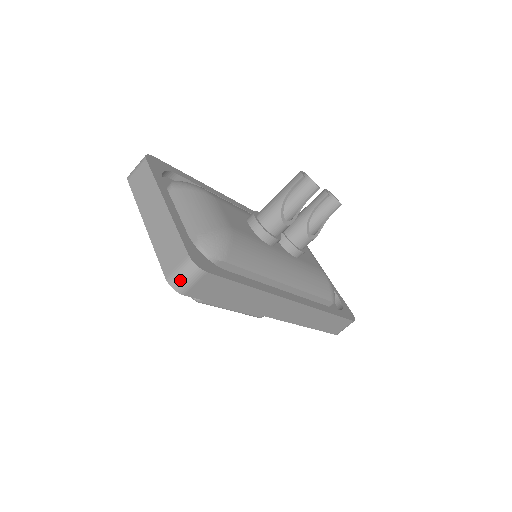
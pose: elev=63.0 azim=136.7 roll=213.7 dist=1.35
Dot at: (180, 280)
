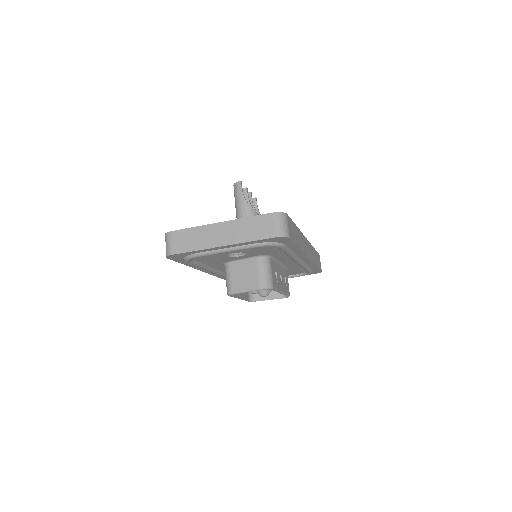
Dot at: (283, 228)
